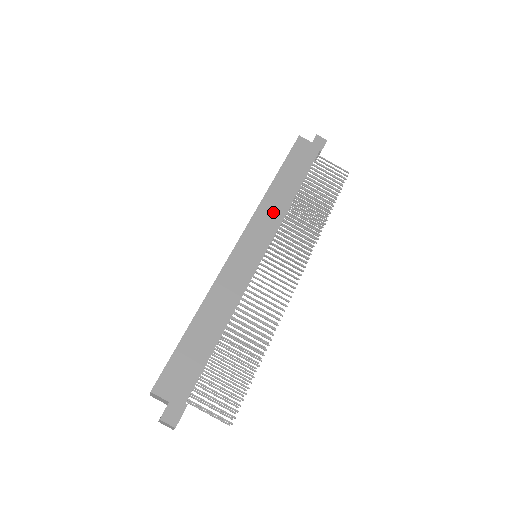
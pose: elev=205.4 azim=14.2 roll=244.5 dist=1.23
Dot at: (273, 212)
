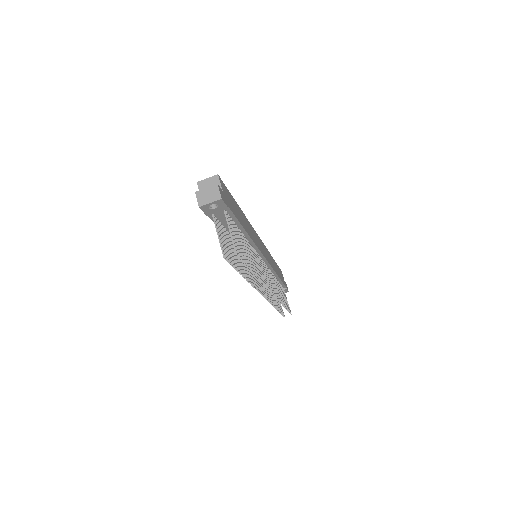
Dot at: occluded
